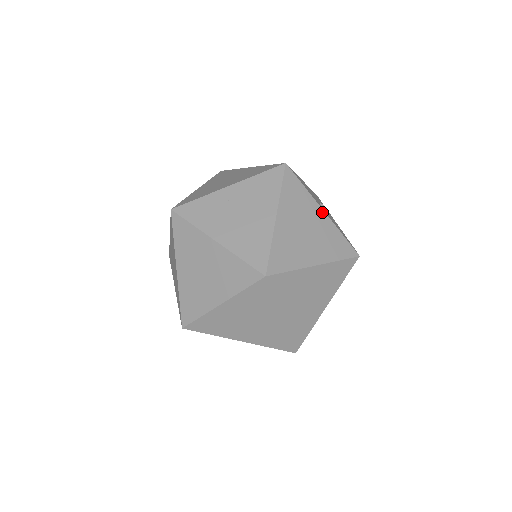
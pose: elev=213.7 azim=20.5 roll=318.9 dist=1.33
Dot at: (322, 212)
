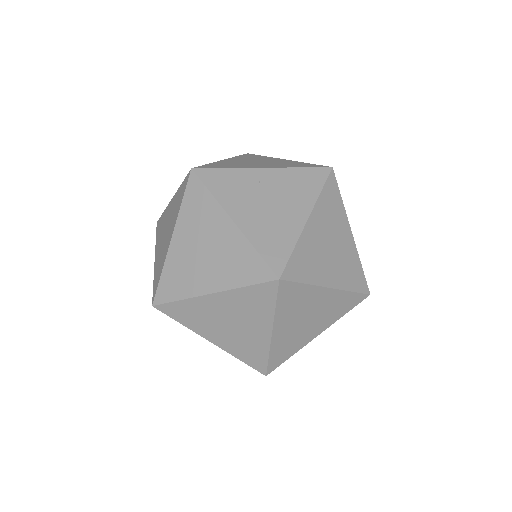
Dot at: (350, 234)
